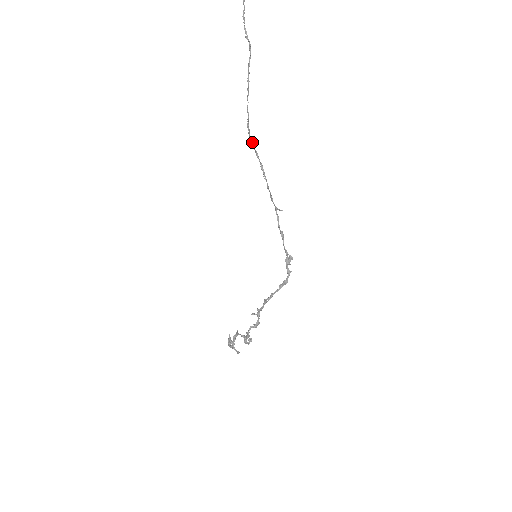
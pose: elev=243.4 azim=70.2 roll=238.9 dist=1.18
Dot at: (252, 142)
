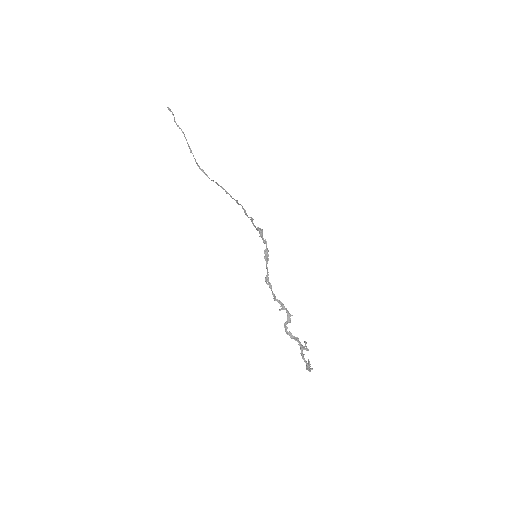
Dot at: occluded
